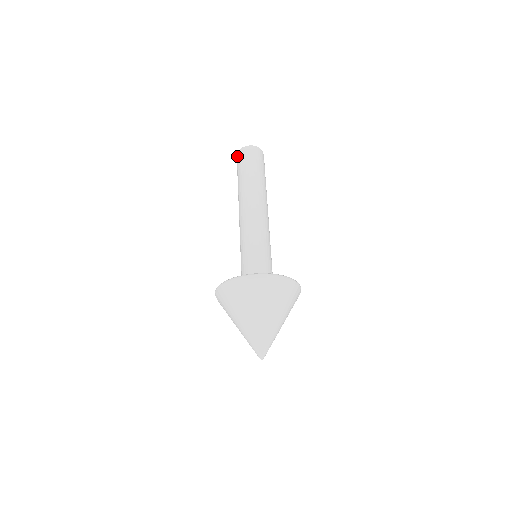
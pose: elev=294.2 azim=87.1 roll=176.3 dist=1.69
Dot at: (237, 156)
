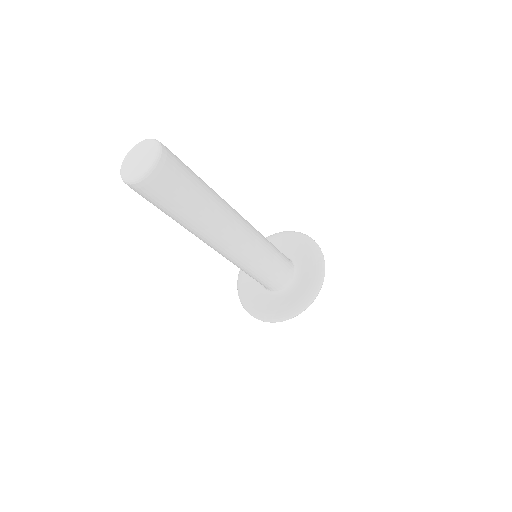
Dot at: occluded
